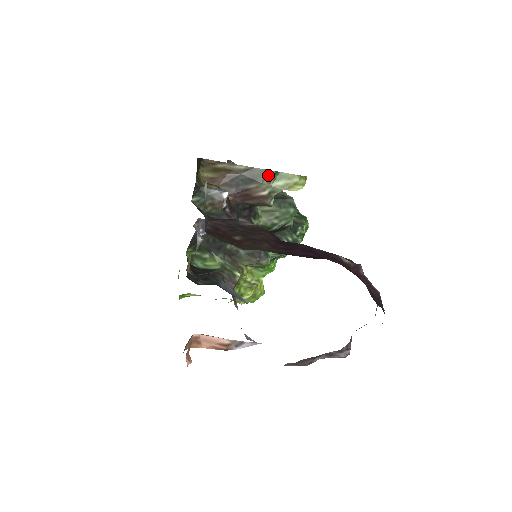
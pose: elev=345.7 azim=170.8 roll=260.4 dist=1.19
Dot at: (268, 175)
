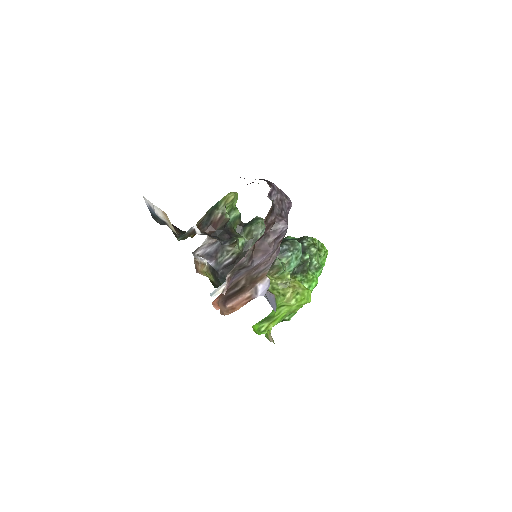
Dot at: (215, 207)
